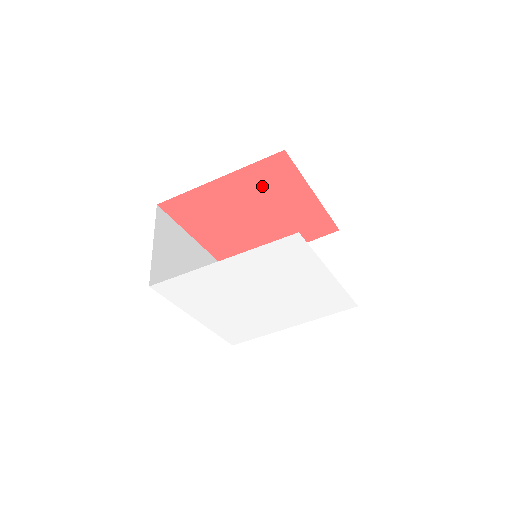
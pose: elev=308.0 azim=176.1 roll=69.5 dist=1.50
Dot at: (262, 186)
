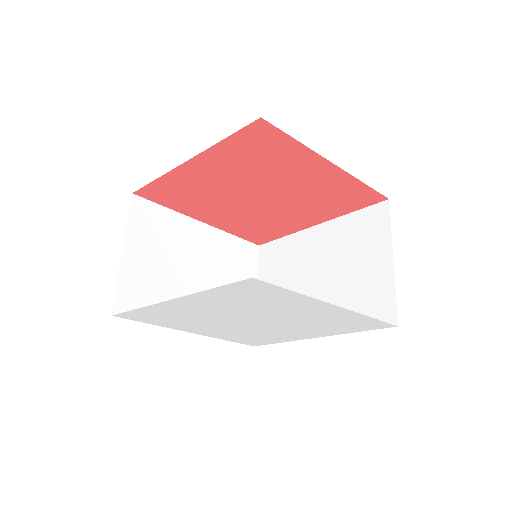
Dot at: (251, 162)
